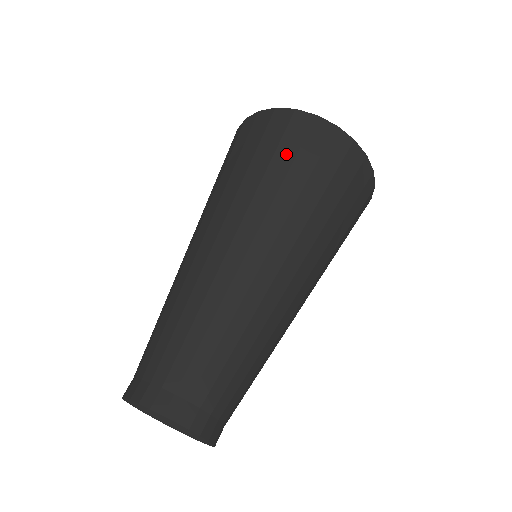
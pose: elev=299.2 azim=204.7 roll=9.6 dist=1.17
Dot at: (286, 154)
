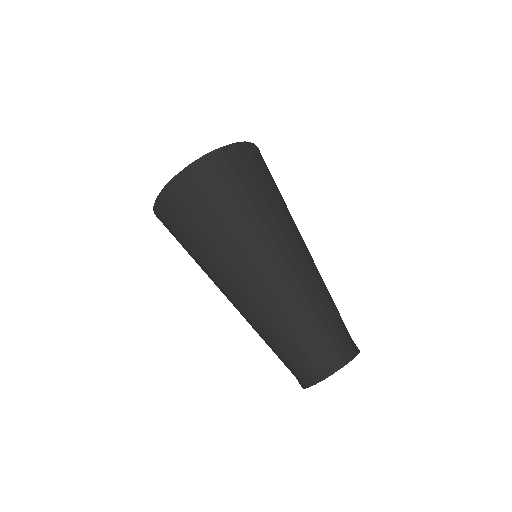
Dot at: (195, 215)
